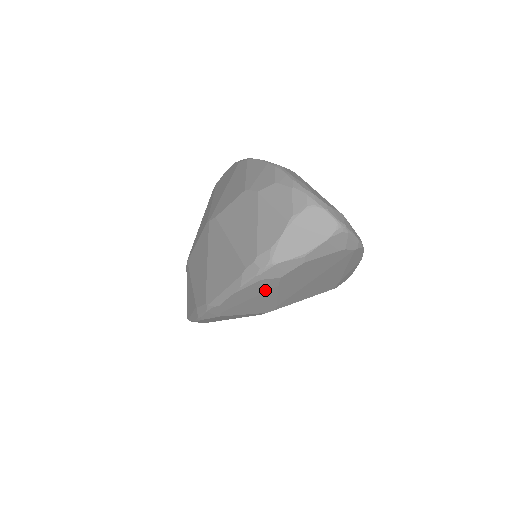
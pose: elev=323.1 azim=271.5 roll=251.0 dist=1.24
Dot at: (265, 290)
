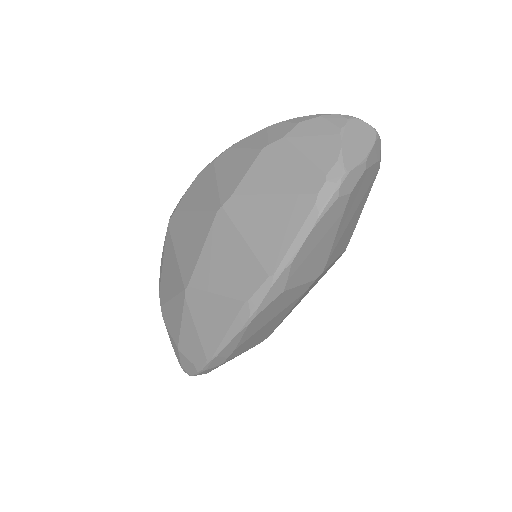
Dot at: (333, 222)
